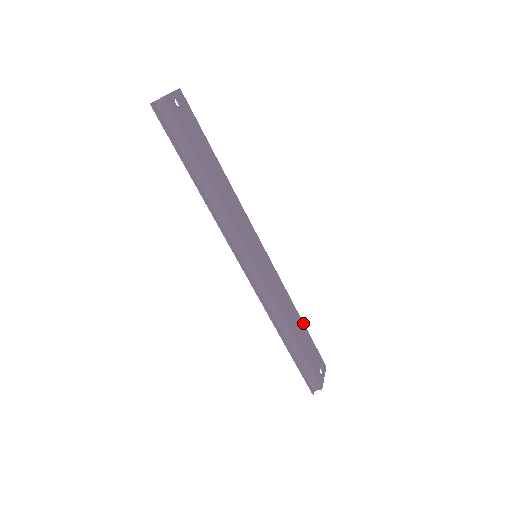
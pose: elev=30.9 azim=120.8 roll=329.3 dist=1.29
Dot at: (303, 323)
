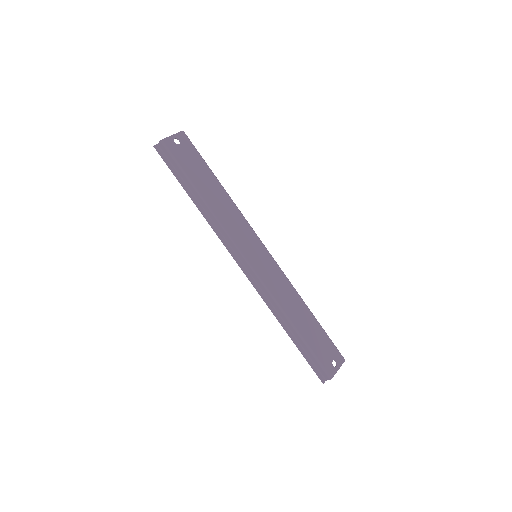
Dot at: (314, 317)
